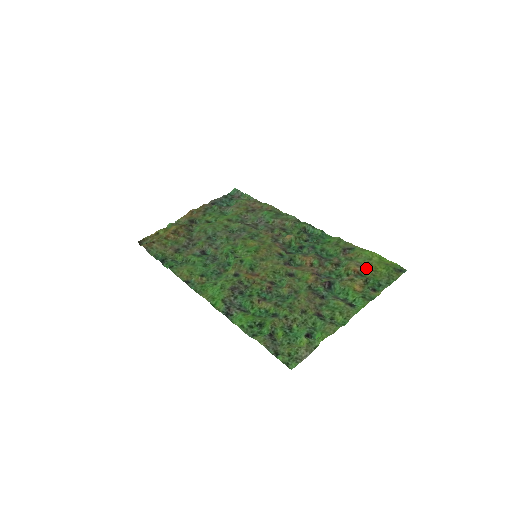
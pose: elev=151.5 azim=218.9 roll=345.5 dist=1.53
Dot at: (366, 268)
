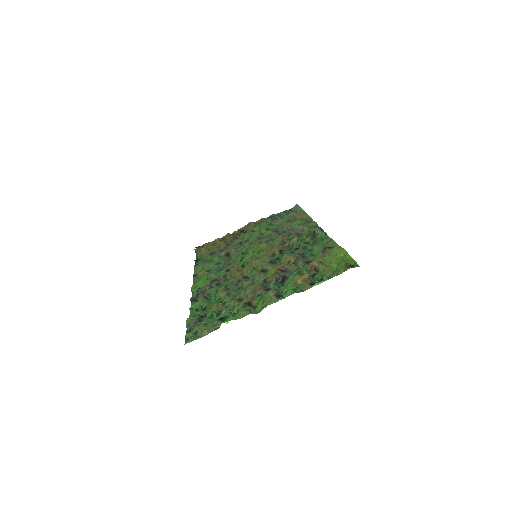
Dot at: (322, 263)
